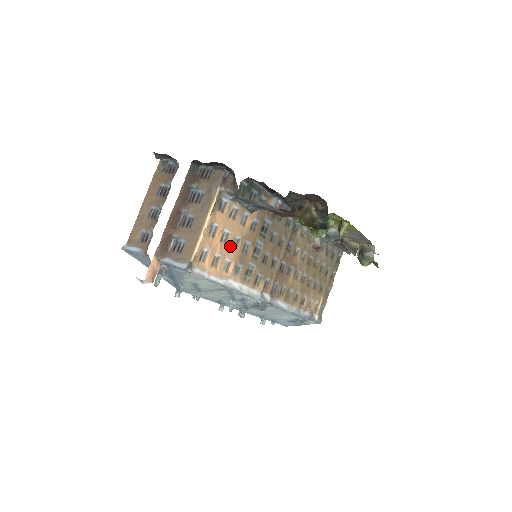
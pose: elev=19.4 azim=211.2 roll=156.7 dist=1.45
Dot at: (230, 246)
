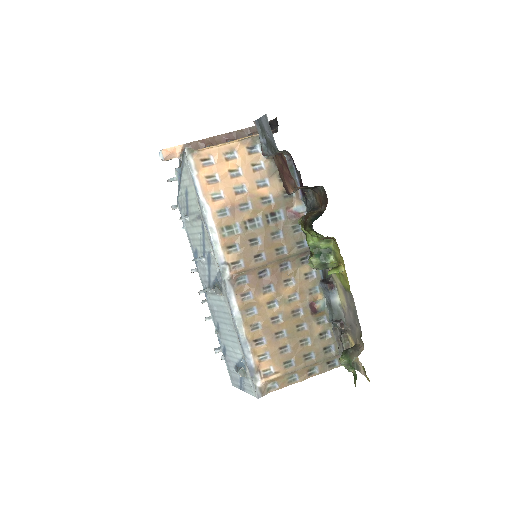
Dot at: (233, 185)
